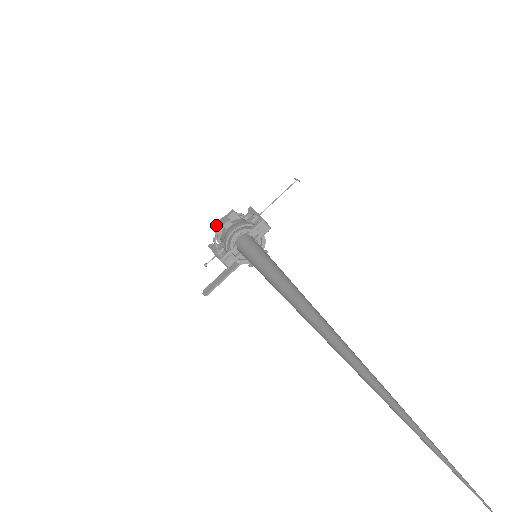
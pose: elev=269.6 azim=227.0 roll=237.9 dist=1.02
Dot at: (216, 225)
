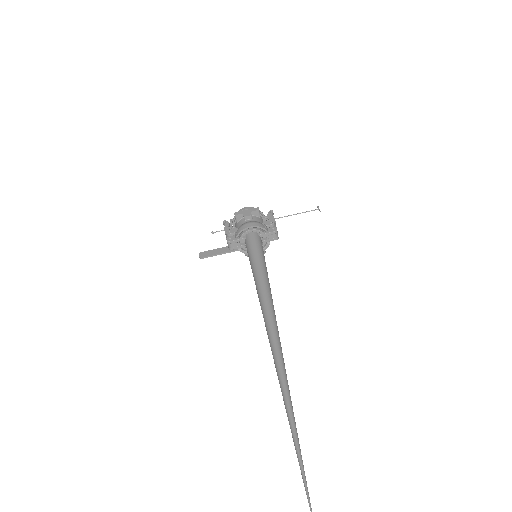
Dot at: (239, 212)
